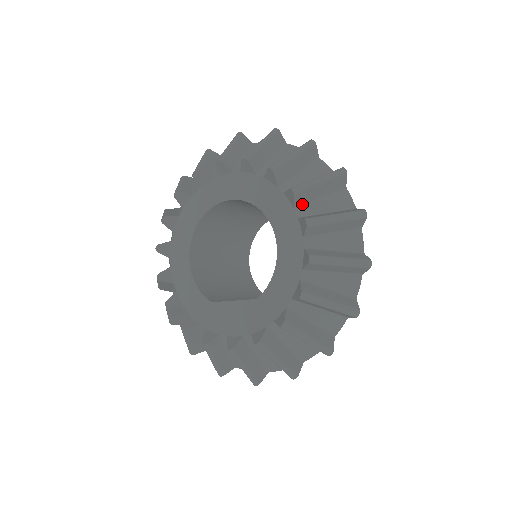
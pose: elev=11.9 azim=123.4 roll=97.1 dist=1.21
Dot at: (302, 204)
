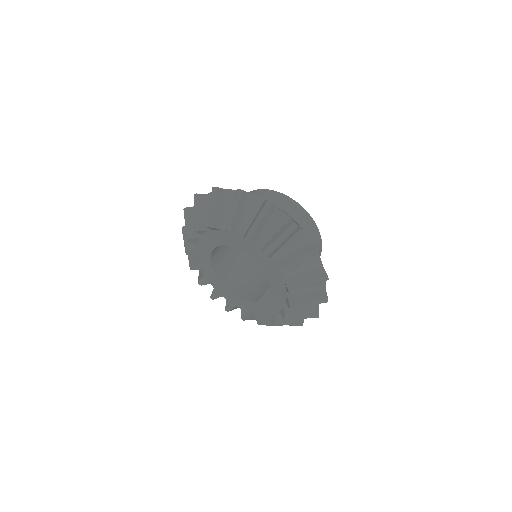
Dot at: (239, 228)
